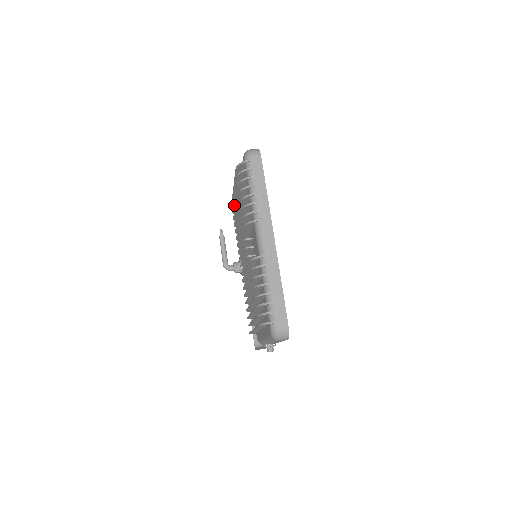
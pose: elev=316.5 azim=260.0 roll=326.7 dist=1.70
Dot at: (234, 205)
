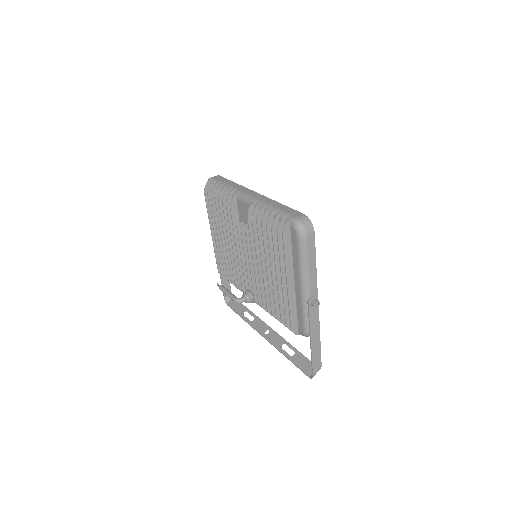
Dot at: (219, 256)
